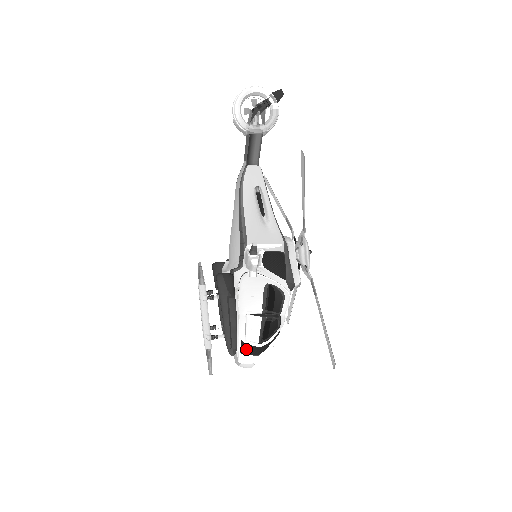
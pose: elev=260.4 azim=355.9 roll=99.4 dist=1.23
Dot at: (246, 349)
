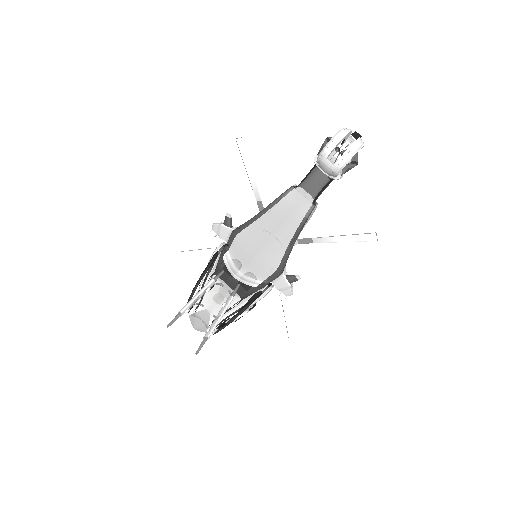
Dot at: occluded
